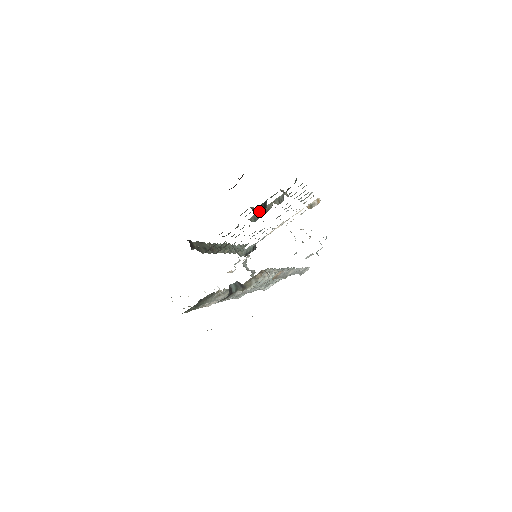
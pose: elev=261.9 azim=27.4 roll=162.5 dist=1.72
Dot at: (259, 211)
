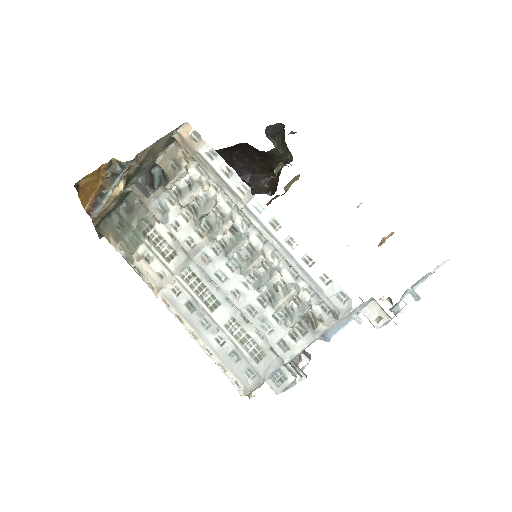
Dot at: occluded
